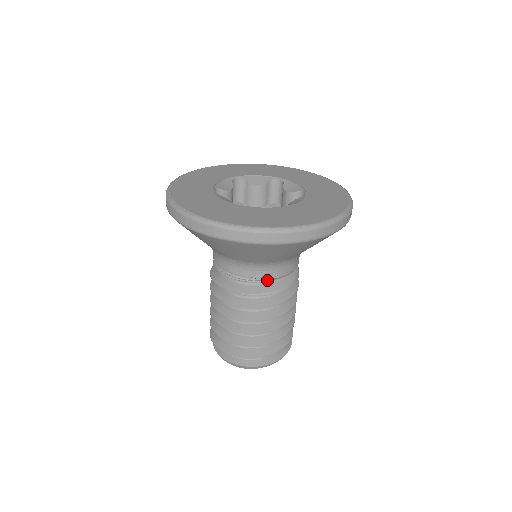
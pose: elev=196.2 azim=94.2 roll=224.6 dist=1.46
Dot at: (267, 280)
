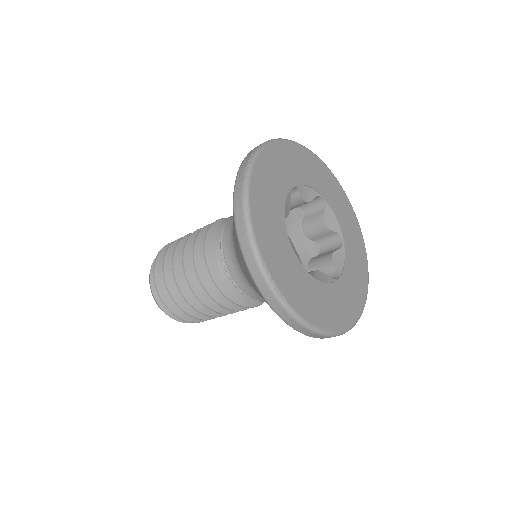
Dot at: occluded
